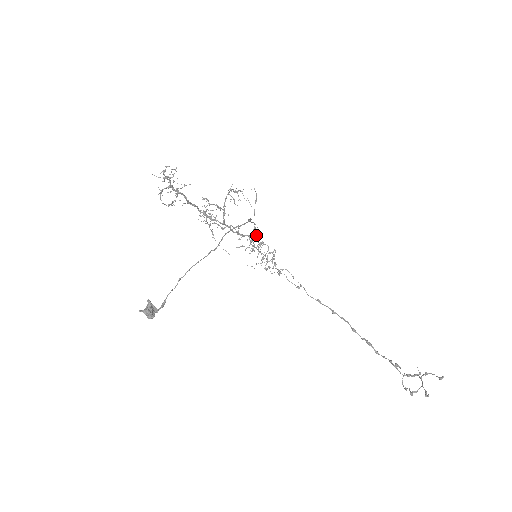
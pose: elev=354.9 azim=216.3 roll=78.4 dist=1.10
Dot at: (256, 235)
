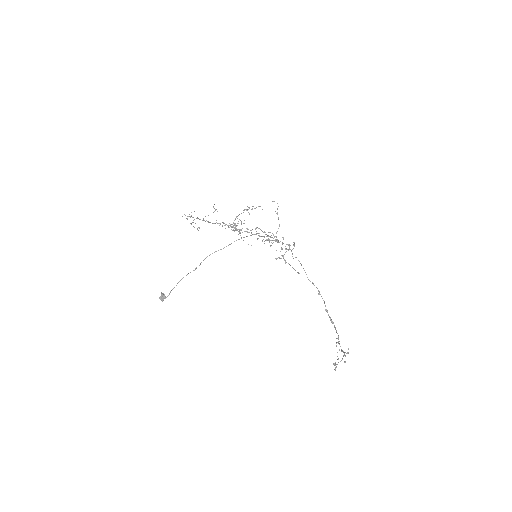
Dot at: (269, 236)
